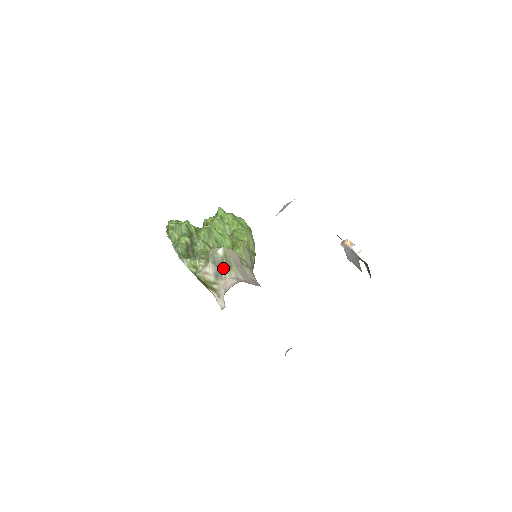
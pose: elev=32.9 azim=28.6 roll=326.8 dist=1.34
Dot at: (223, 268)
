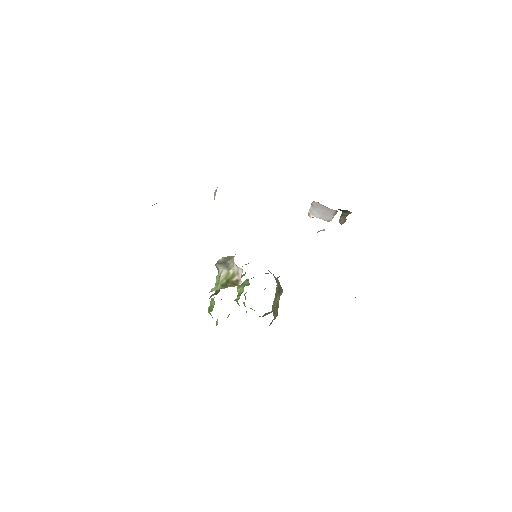
Dot at: (227, 261)
